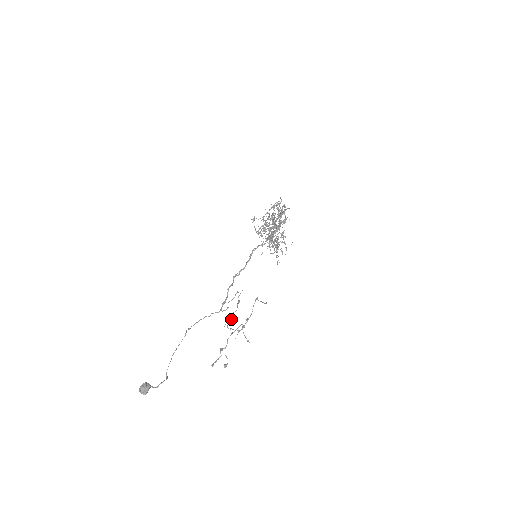
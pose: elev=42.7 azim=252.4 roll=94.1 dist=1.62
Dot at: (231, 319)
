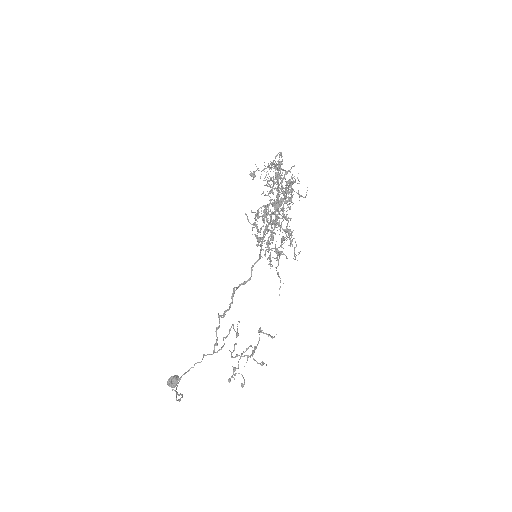
Dot at: occluded
